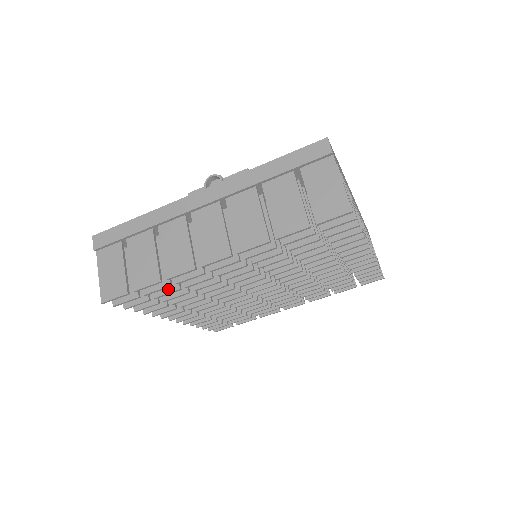
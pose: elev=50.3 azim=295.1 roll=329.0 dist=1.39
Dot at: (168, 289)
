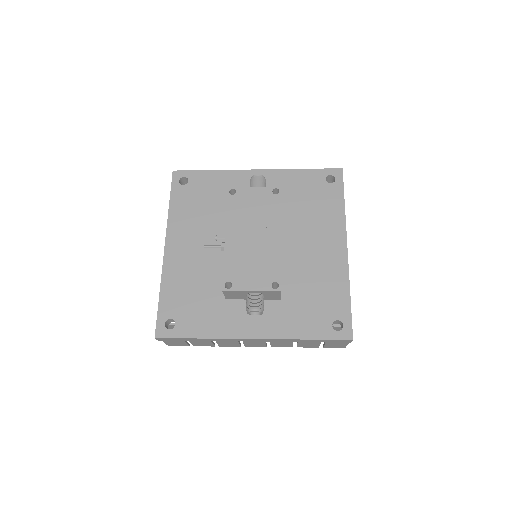
Dot at: occluded
